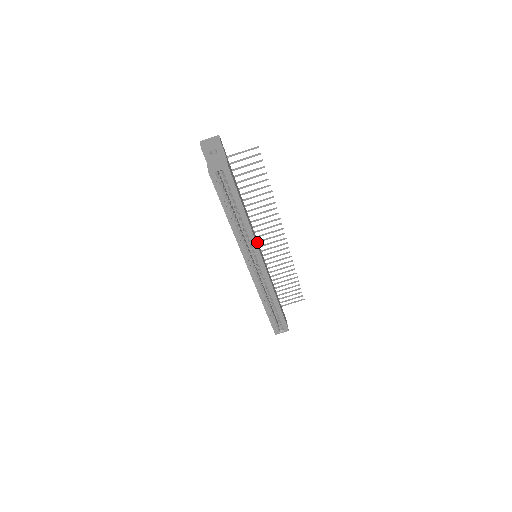
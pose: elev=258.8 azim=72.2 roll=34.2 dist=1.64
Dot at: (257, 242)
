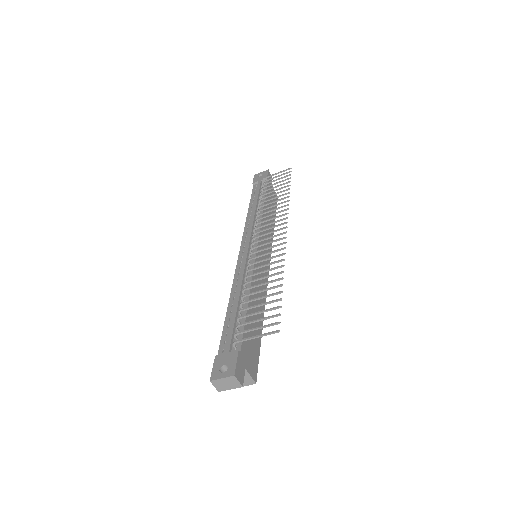
Dot at: occluded
